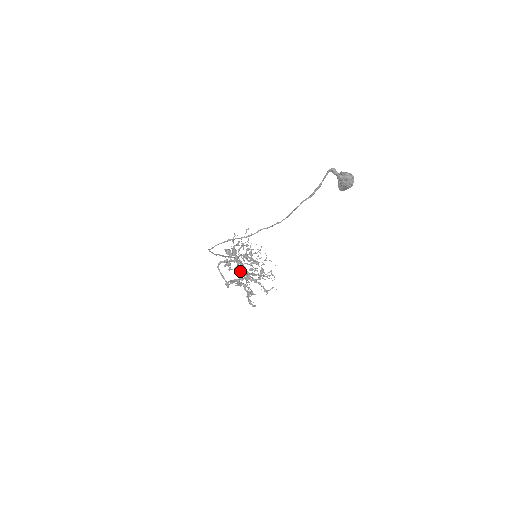
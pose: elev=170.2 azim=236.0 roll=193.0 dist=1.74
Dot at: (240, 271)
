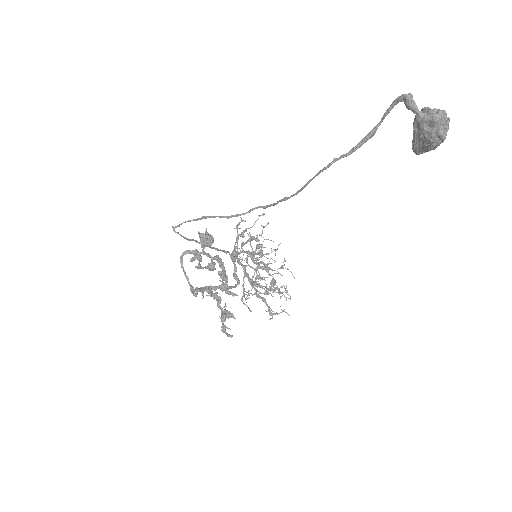
Dot at: (235, 275)
